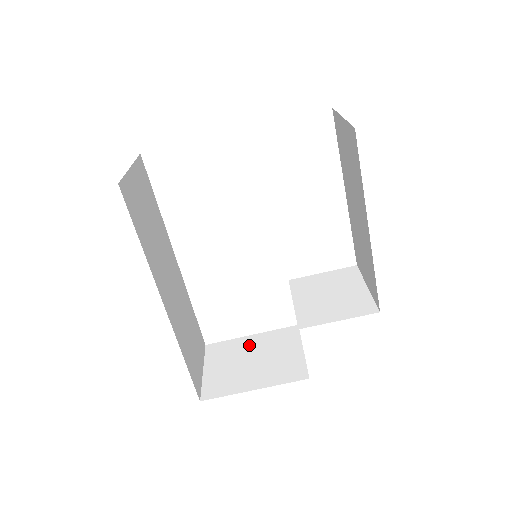
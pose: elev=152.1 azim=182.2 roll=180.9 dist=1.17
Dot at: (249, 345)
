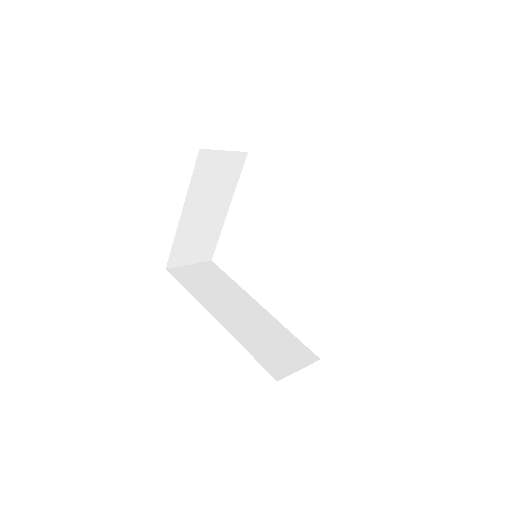
Dot at: occluded
